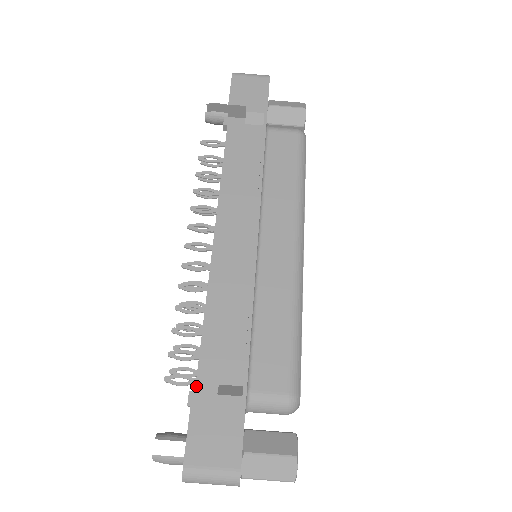
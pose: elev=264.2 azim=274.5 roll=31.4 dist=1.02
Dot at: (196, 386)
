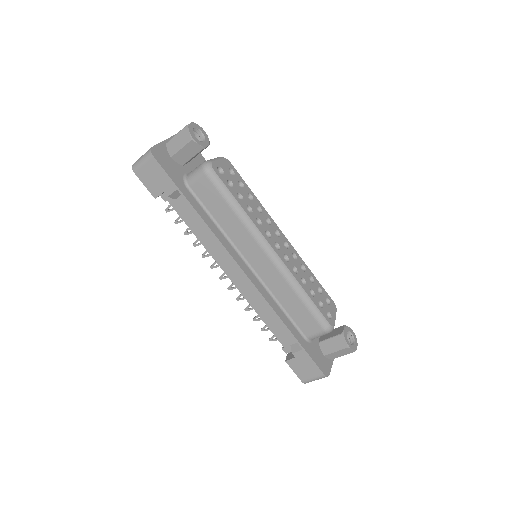
Dot at: (283, 346)
